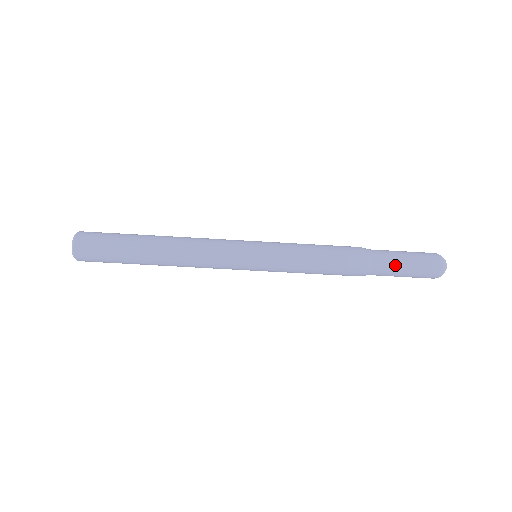
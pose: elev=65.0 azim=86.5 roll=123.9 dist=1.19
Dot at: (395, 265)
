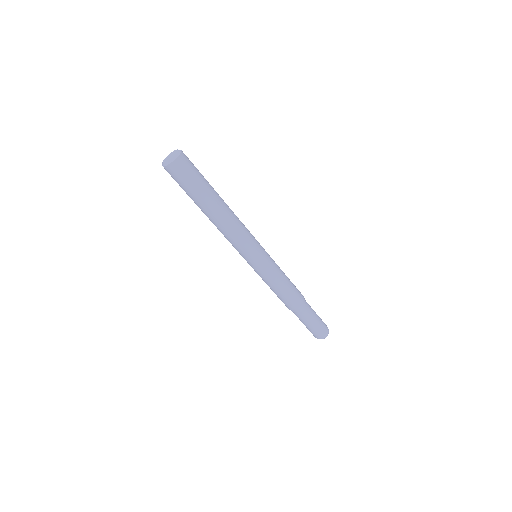
Dot at: (304, 322)
